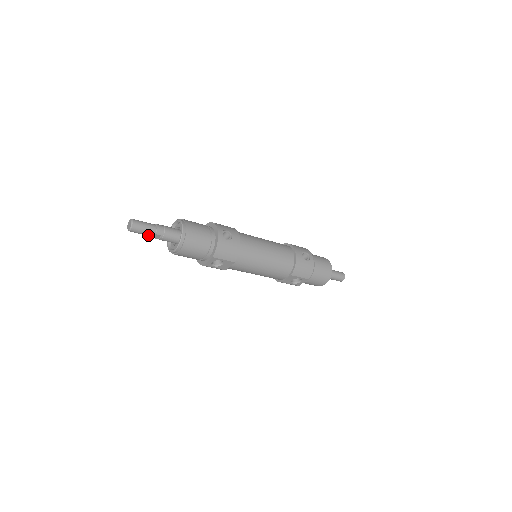
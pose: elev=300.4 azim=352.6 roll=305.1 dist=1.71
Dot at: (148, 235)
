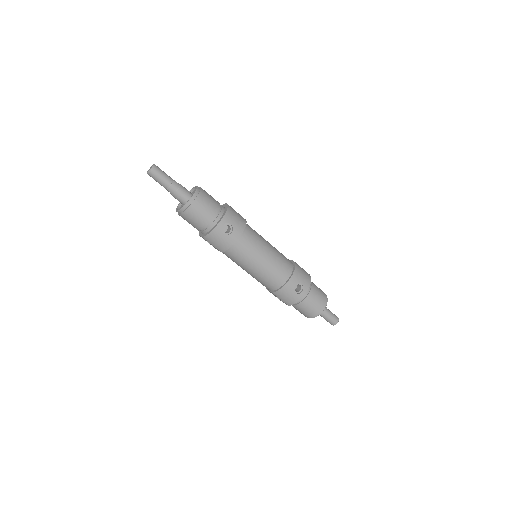
Dot at: (162, 185)
